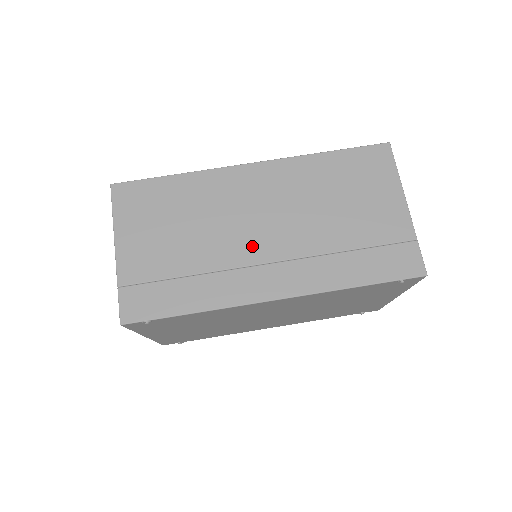
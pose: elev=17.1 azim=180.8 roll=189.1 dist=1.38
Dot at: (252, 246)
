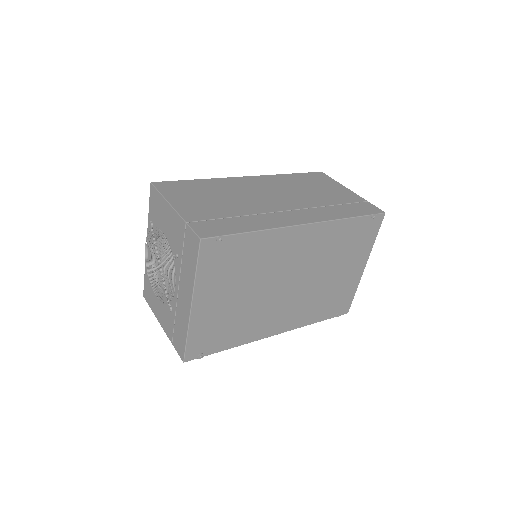
Dot at: (273, 204)
